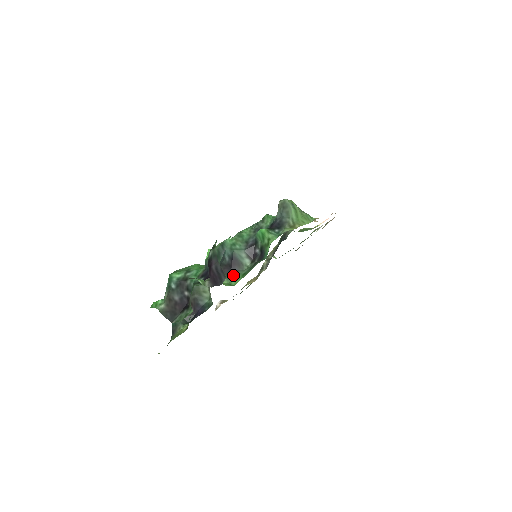
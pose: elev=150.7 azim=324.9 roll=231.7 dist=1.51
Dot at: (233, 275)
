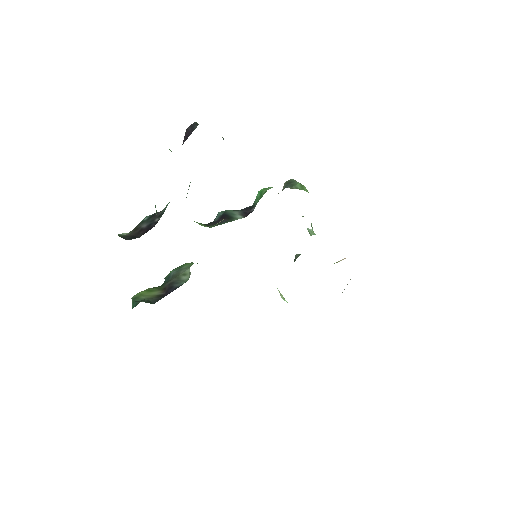
Dot at: (219, 224)
